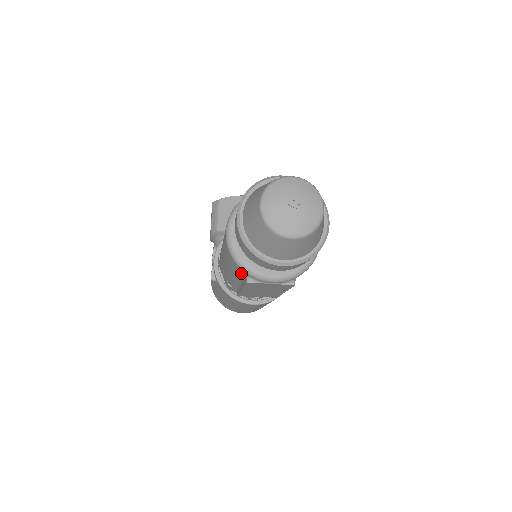
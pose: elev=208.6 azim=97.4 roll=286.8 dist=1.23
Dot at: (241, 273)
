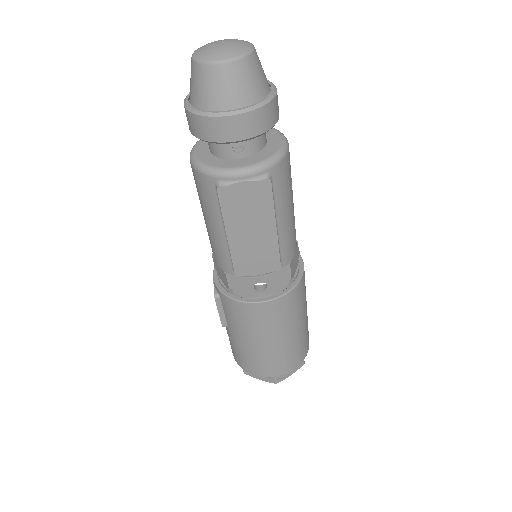
Dot at: (212, 190)
